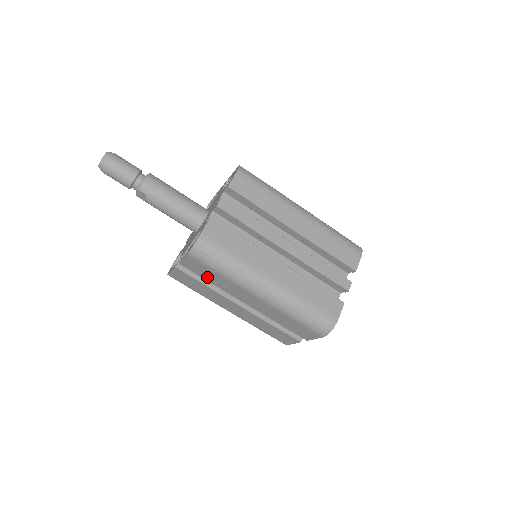
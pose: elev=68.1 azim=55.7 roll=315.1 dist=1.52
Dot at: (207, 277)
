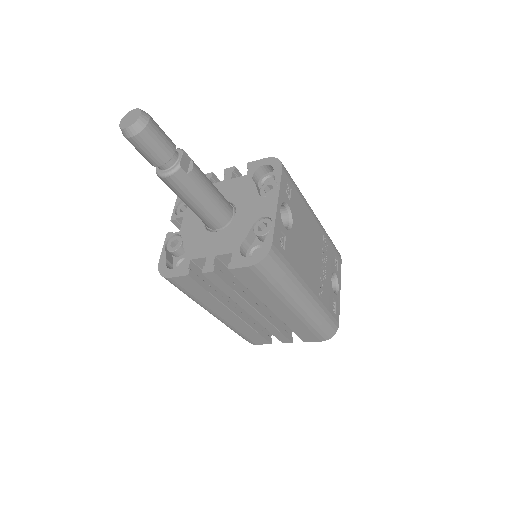
Dot at: occluded
